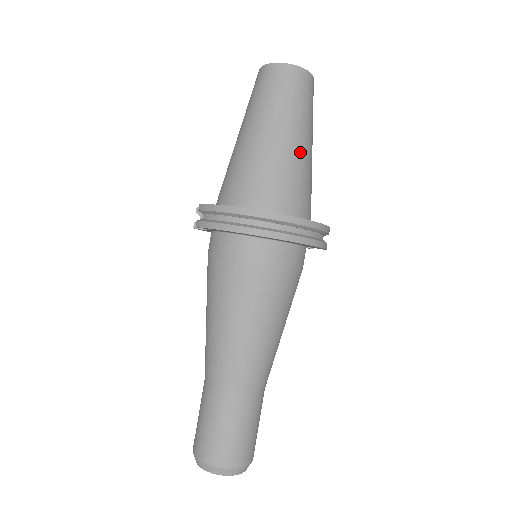
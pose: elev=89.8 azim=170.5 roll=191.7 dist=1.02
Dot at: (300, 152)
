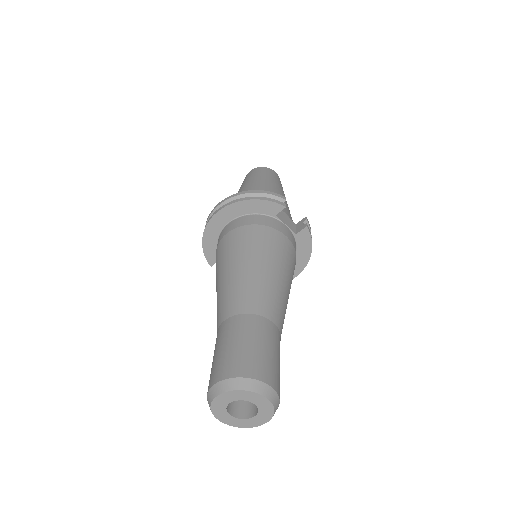
Dot at: (251, 187)
